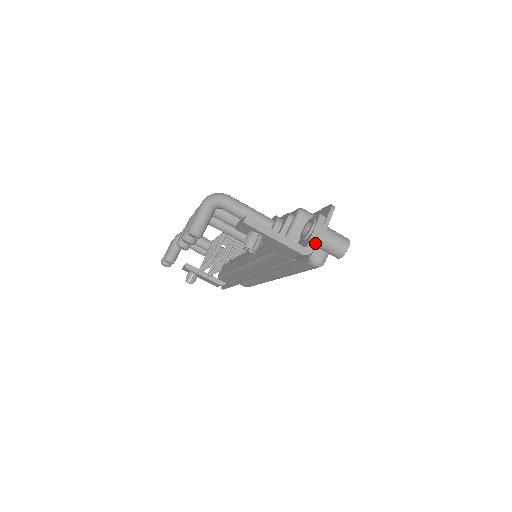
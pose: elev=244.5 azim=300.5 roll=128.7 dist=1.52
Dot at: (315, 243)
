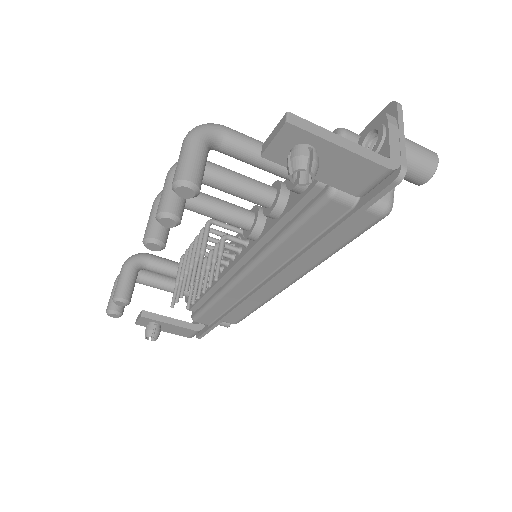
Dot at: (398, 152)
